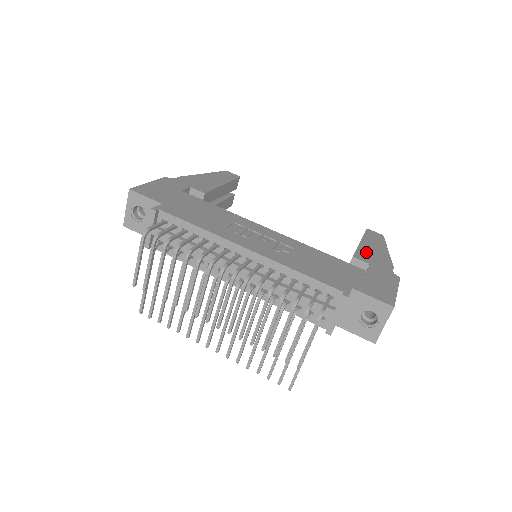
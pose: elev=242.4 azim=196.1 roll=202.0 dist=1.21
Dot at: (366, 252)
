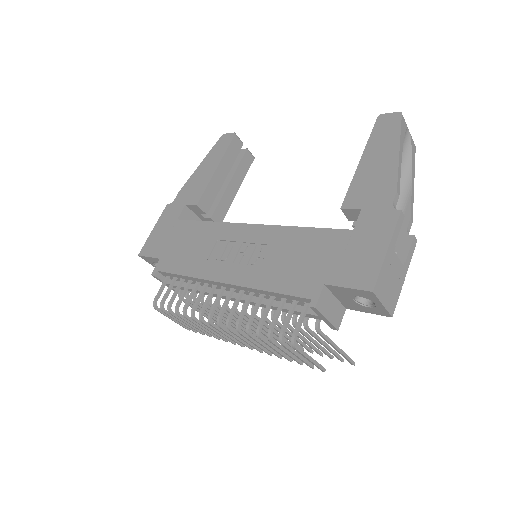
Dot at: (362, 182)
